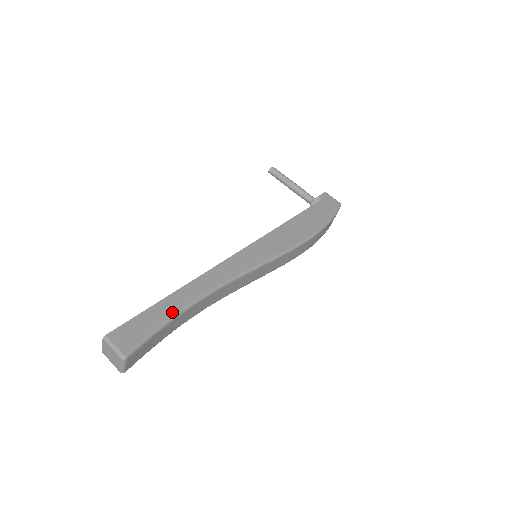
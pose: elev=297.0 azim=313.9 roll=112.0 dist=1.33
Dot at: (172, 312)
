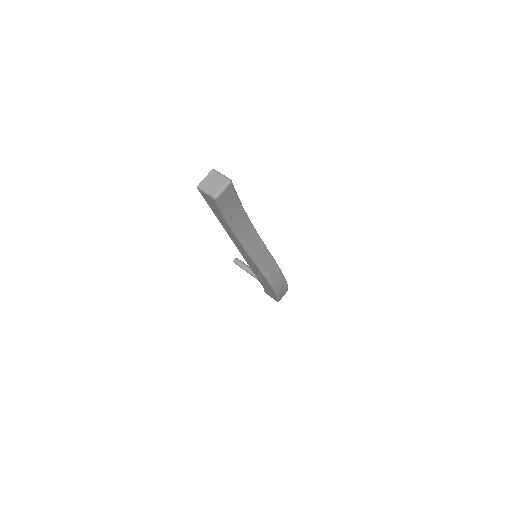
Dot at: occluded
